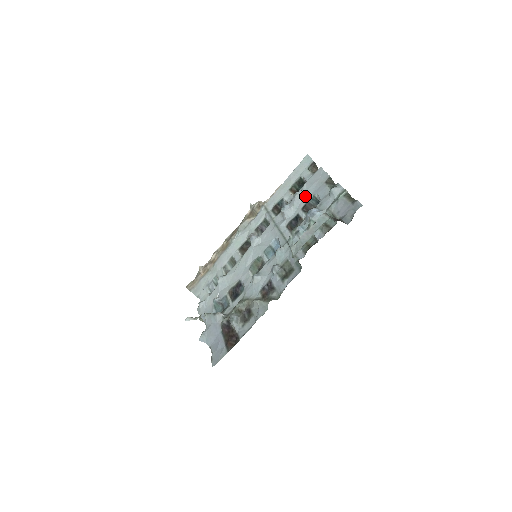
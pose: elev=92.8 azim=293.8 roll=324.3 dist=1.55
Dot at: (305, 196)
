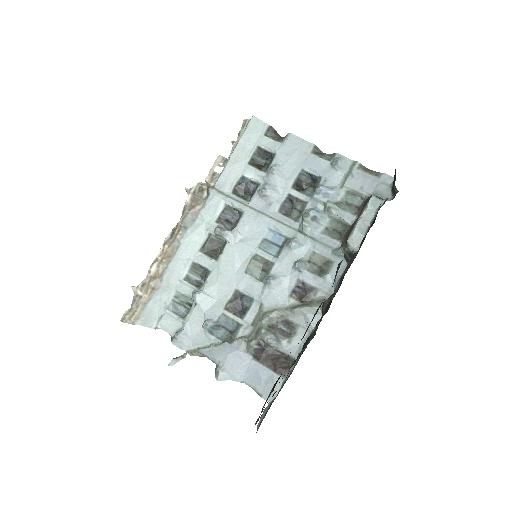
Dot at: (288, 171)
